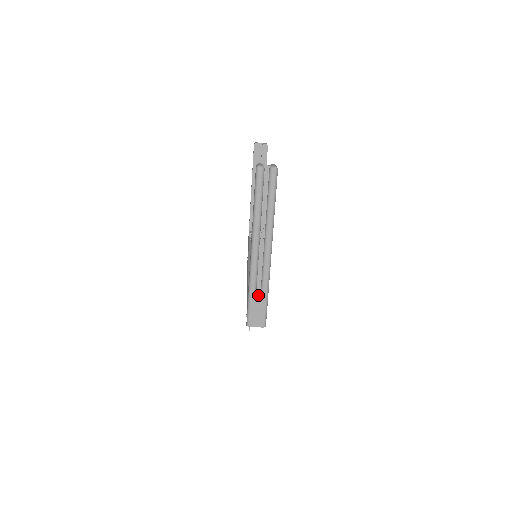
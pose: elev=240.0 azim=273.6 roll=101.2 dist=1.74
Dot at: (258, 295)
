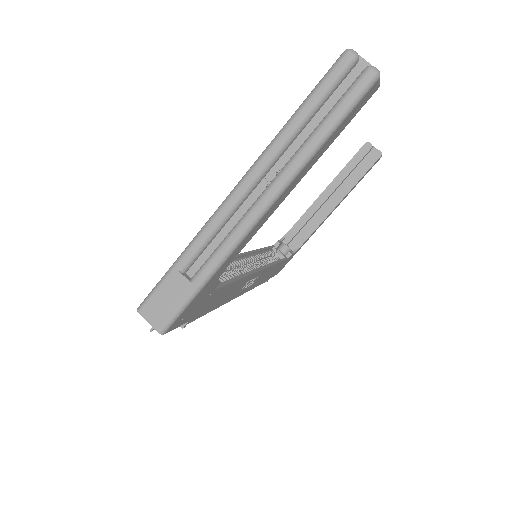
Dot at: (190, 274)
